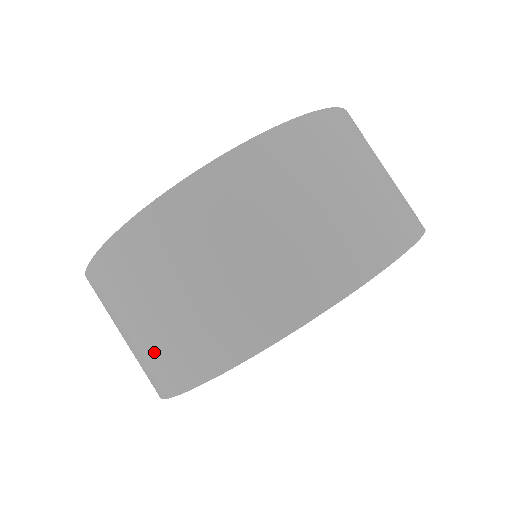
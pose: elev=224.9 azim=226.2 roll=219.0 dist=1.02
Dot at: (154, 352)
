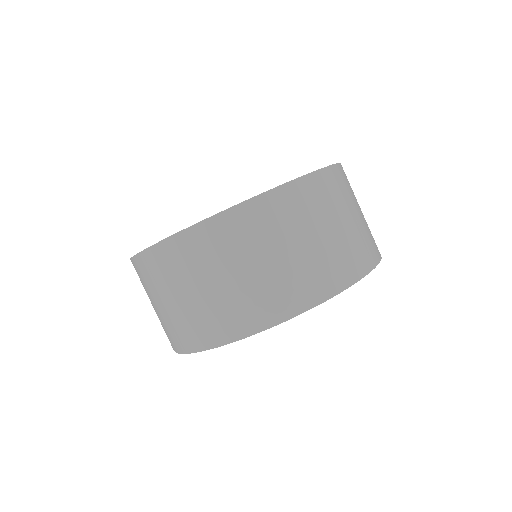
Dot at: (192, 318)
